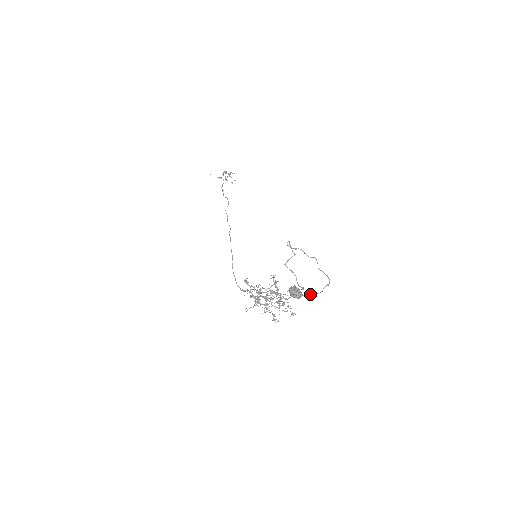
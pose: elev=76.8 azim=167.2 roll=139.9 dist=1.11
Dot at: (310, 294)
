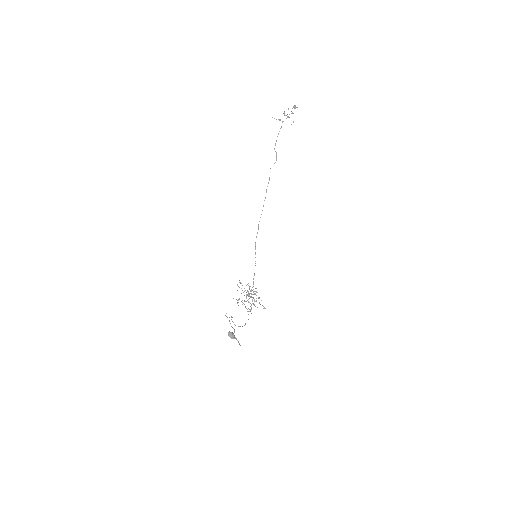
Dot at: (237, 340)
